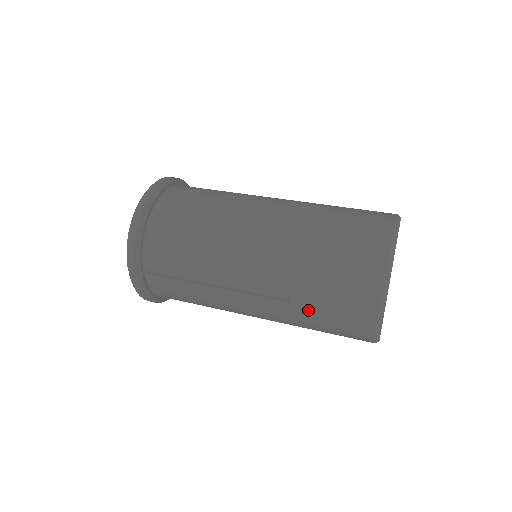
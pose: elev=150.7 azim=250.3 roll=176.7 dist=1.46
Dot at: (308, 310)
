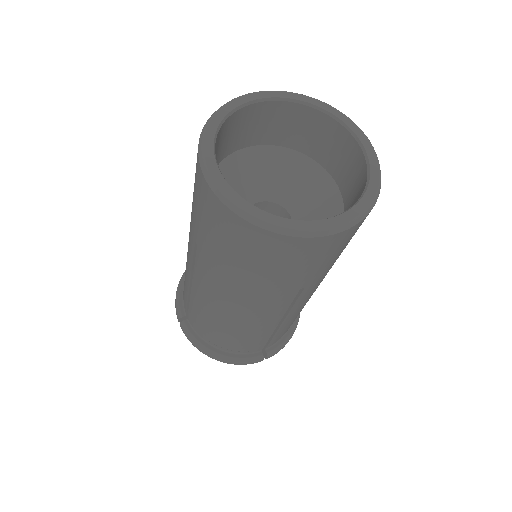
Dot at: (201, 238)
